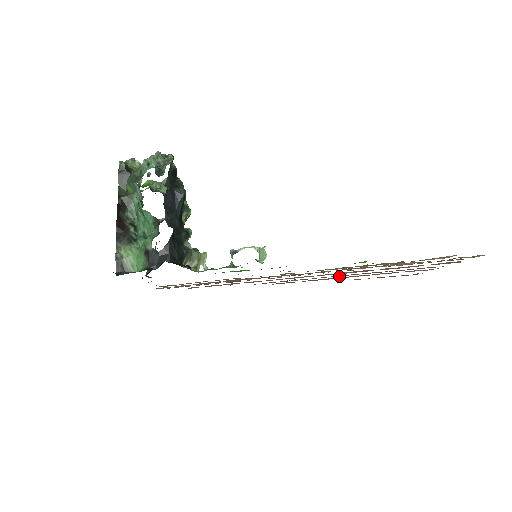
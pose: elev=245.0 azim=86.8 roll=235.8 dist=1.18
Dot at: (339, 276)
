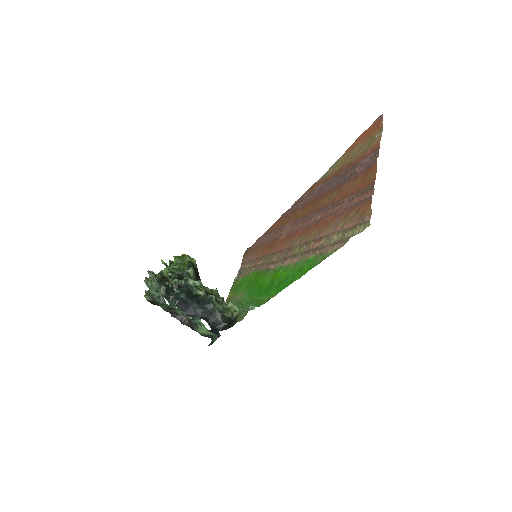
Dot at: (320, 196)
